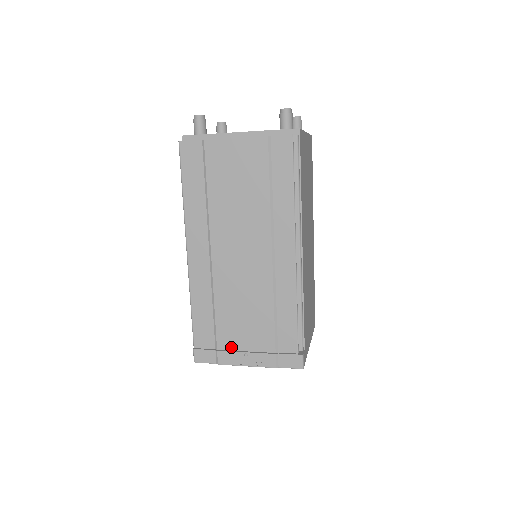
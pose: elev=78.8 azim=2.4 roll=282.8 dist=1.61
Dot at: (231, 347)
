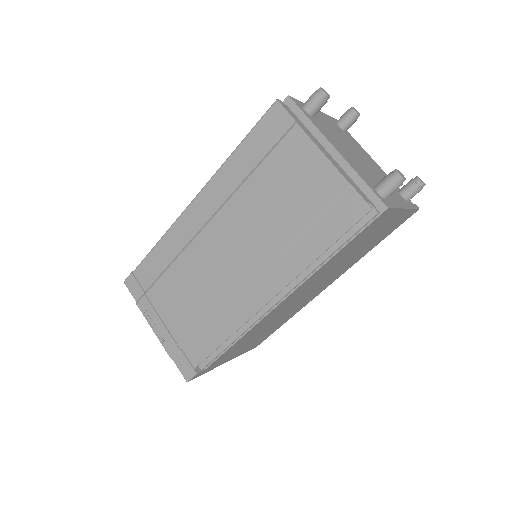
Dot at: (156, 305)
